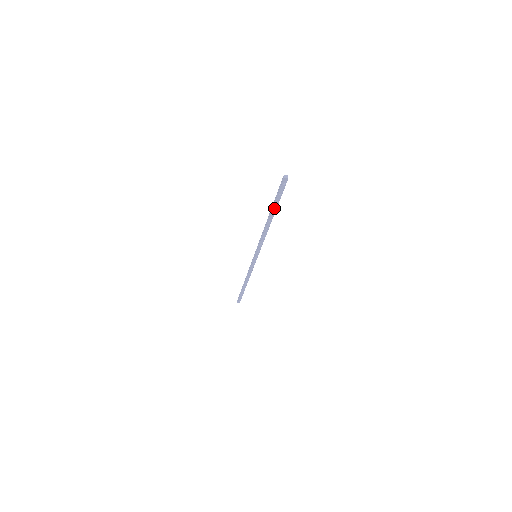
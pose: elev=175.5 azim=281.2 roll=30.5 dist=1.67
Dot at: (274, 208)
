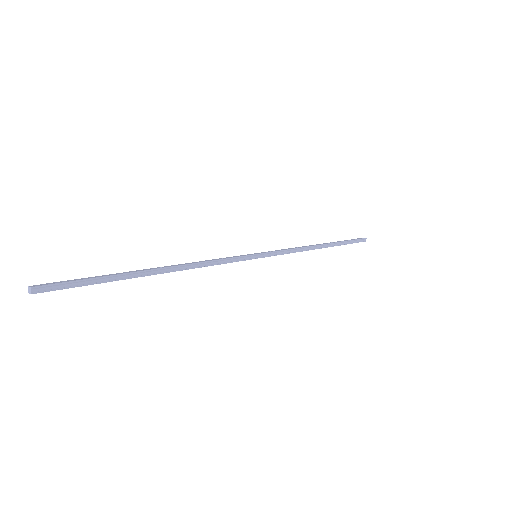
Dot at: (122, 278)
